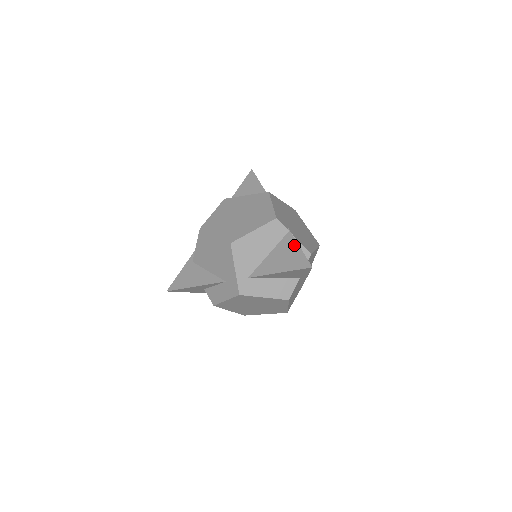
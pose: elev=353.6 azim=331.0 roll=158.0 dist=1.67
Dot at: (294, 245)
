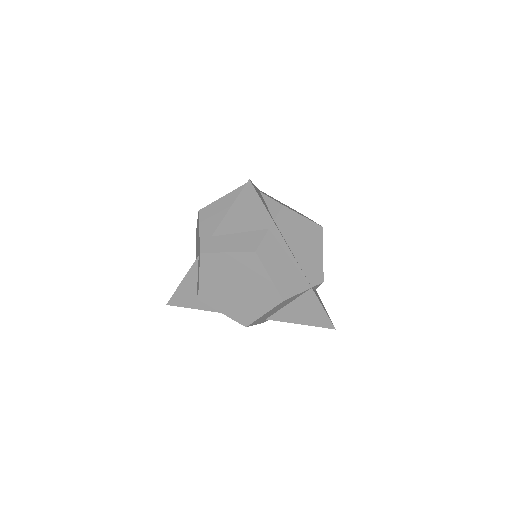
Dot at: occluded
